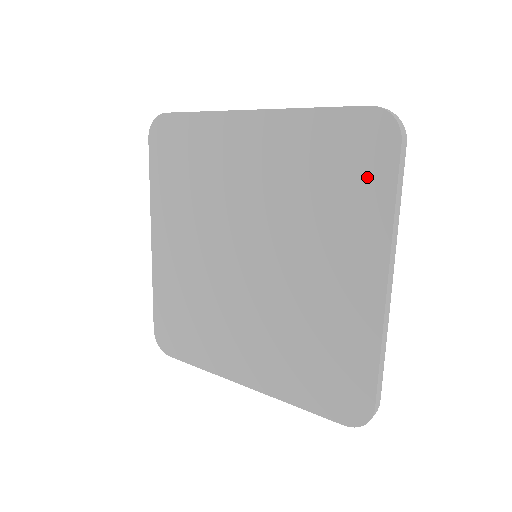
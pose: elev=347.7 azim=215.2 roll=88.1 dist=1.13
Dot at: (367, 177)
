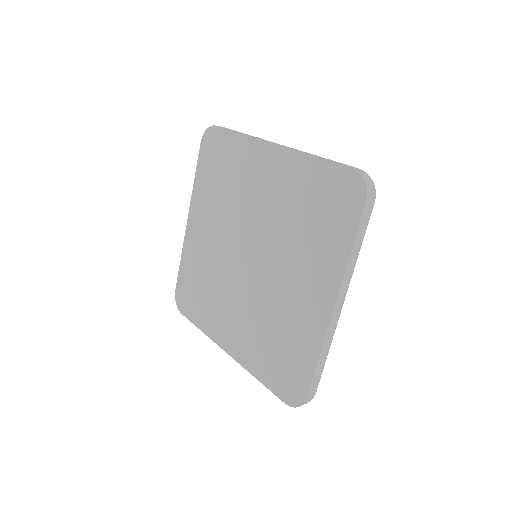
Dot at: (338, 221)
